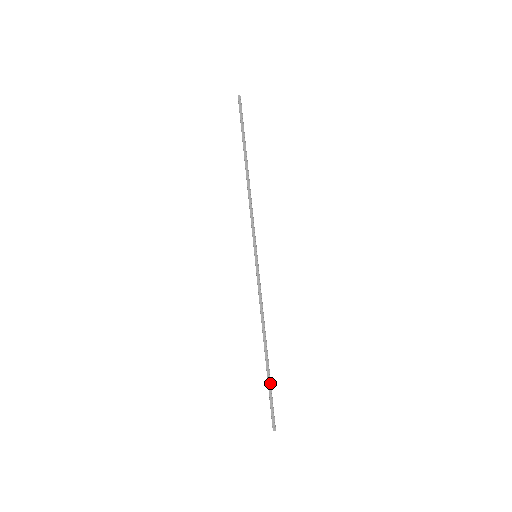
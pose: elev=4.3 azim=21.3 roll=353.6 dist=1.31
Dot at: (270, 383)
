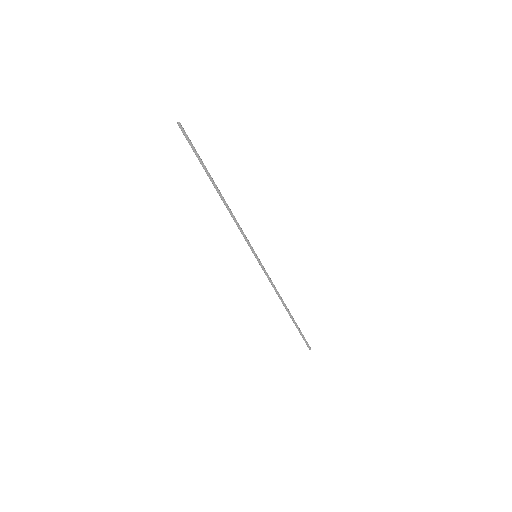
Dot at: (298, 327)
